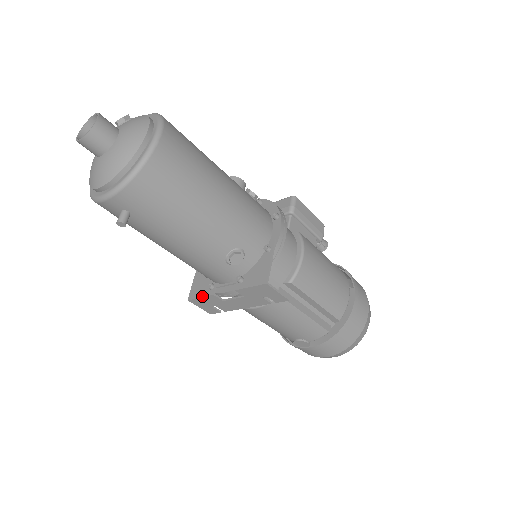
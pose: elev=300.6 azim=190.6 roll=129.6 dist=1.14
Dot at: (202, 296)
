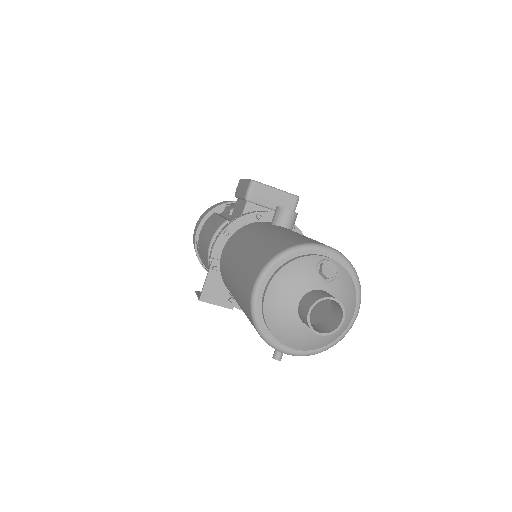
Dot at: (219, 305)
